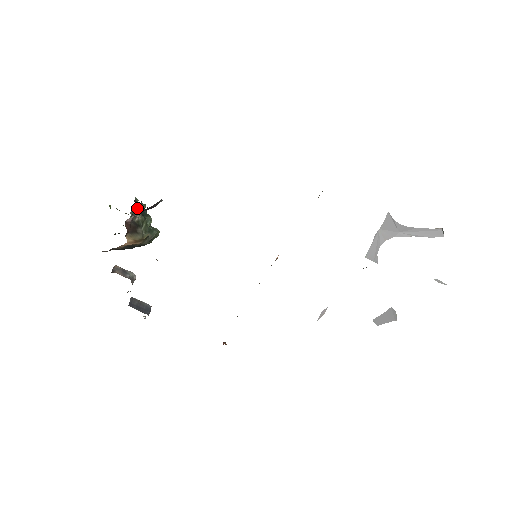
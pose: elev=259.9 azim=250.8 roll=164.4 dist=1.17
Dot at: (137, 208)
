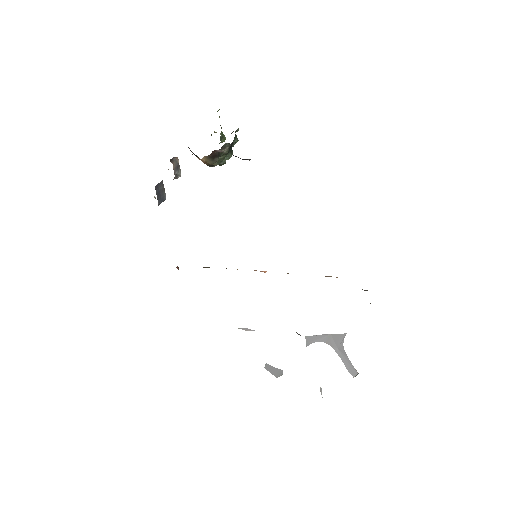
Dot at: occluded
